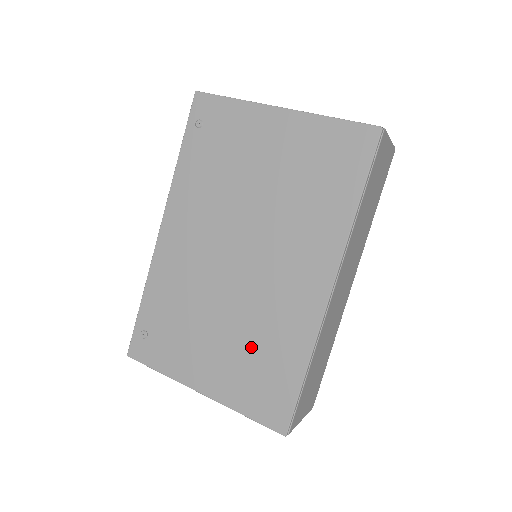
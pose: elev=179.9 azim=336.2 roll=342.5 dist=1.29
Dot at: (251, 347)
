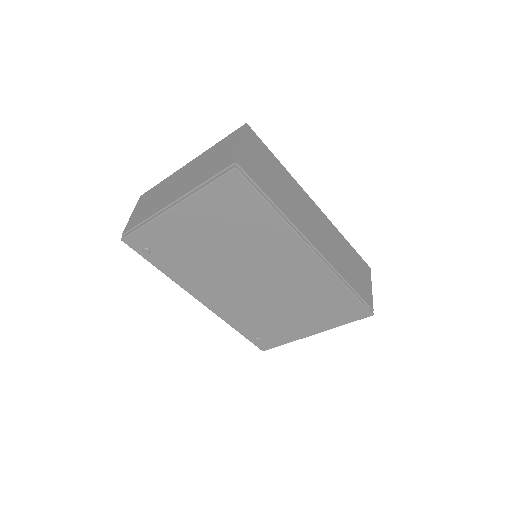
Dot at: (311, 302)
